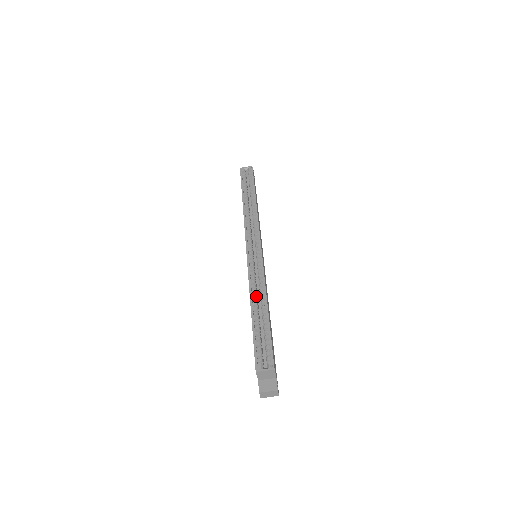
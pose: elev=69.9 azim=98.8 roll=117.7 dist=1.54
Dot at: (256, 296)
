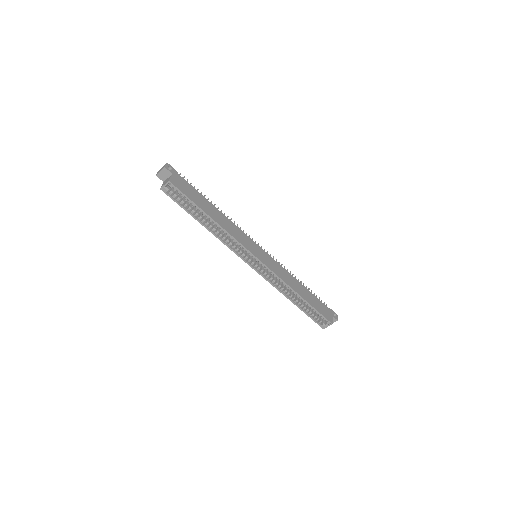
Dot at: (286, 291)
